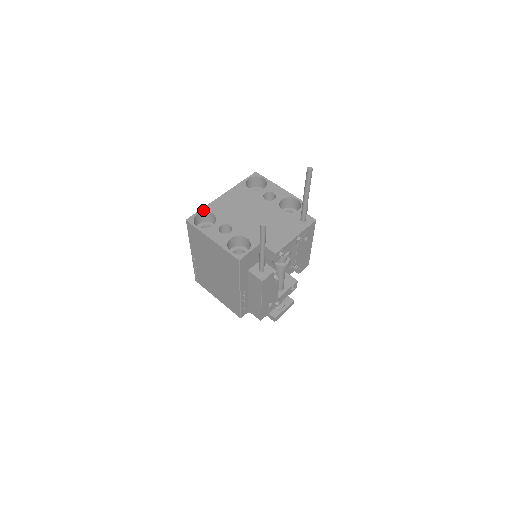
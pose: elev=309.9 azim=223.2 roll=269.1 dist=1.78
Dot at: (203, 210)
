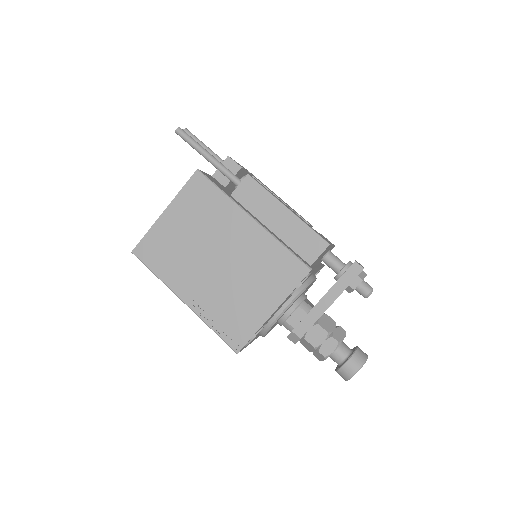
Dot at: occluded
